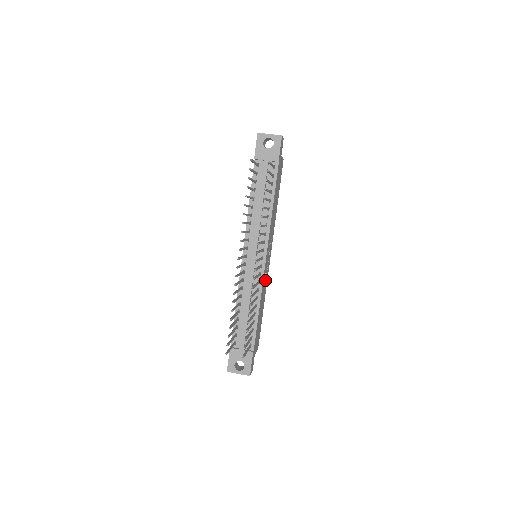
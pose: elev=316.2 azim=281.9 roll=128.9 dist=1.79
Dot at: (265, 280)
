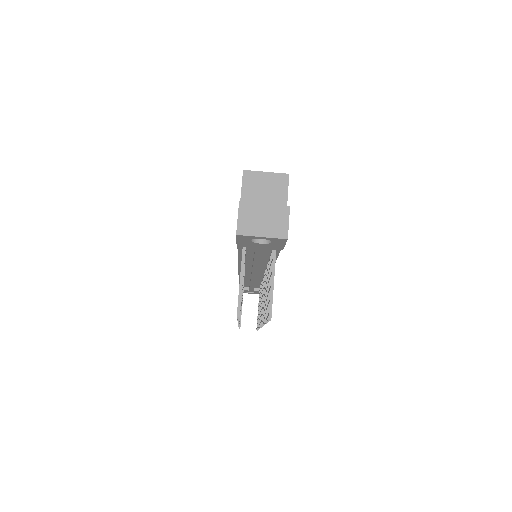
Dot at: occluded
